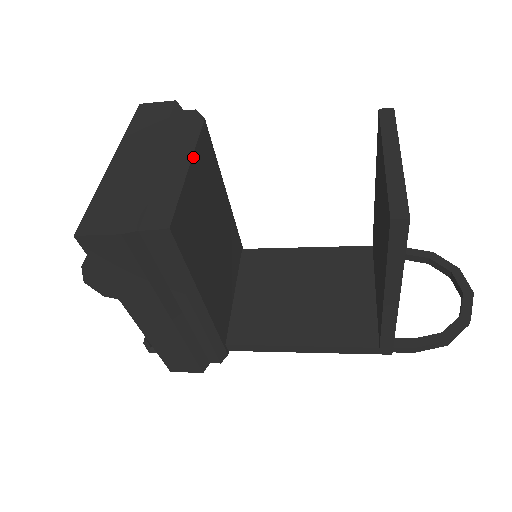
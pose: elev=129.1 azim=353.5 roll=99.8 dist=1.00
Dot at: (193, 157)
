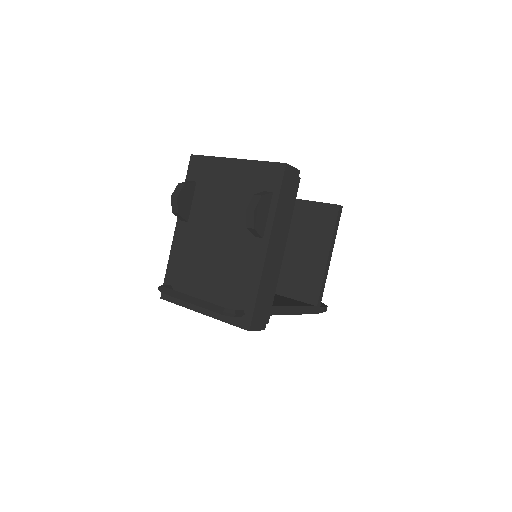
Dot at: occluded
